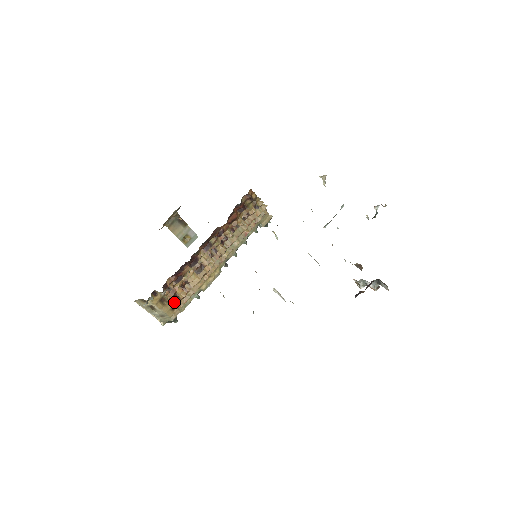
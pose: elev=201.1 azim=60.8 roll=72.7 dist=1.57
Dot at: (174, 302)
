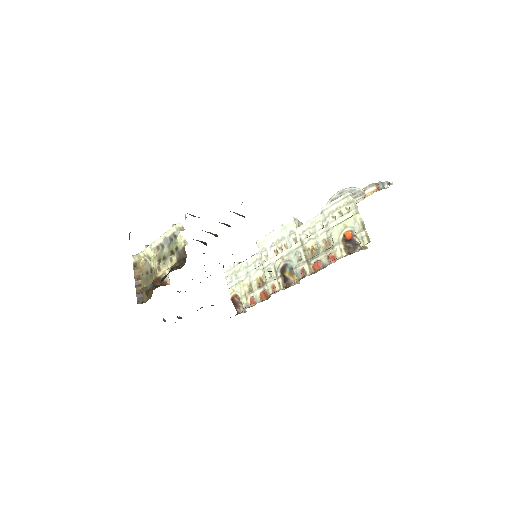
Dot at: occluded
